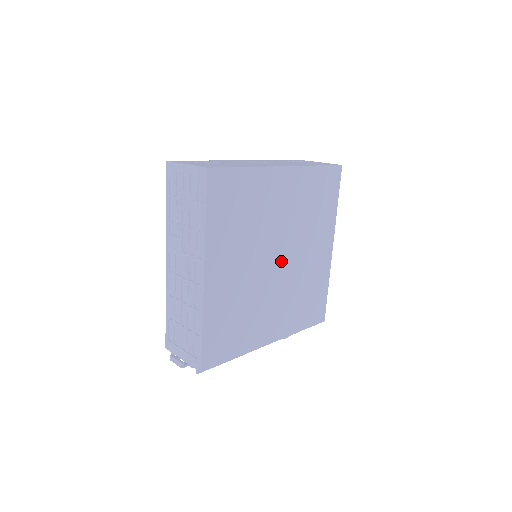
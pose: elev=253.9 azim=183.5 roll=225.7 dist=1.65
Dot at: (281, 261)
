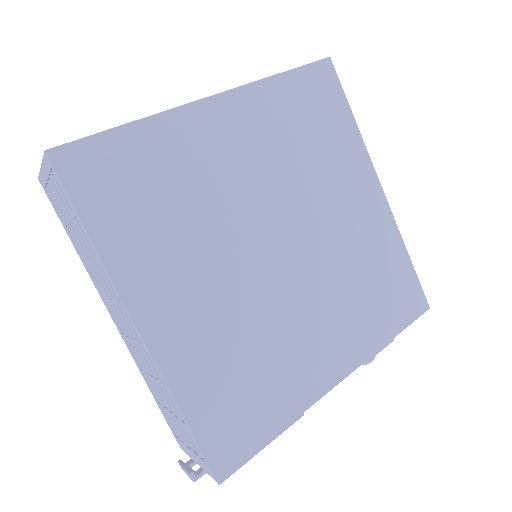
Dot at: (288, 246)
